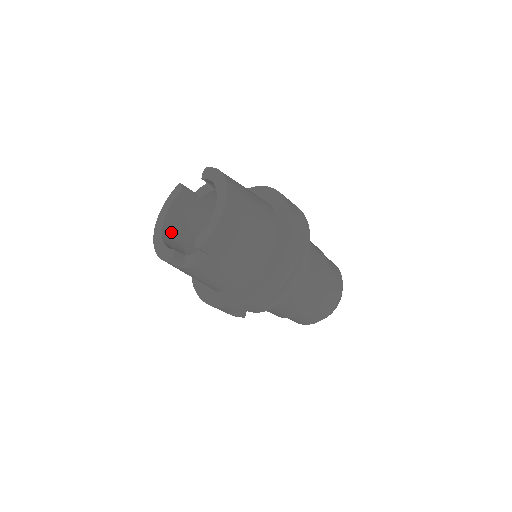
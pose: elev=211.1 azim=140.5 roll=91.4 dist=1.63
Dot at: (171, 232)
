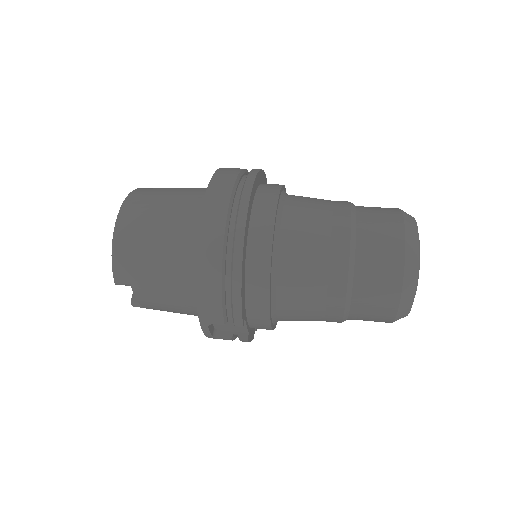
Dot at: occluded
